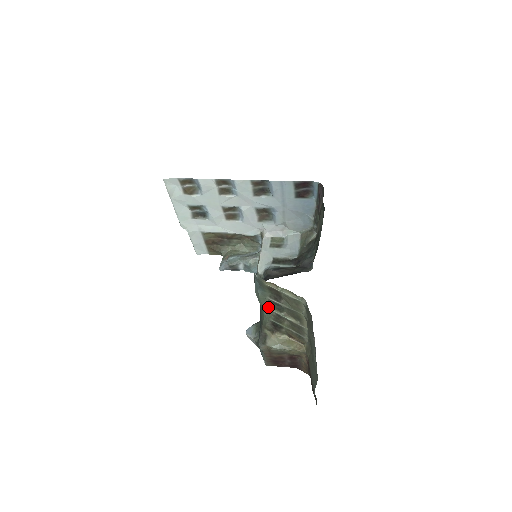
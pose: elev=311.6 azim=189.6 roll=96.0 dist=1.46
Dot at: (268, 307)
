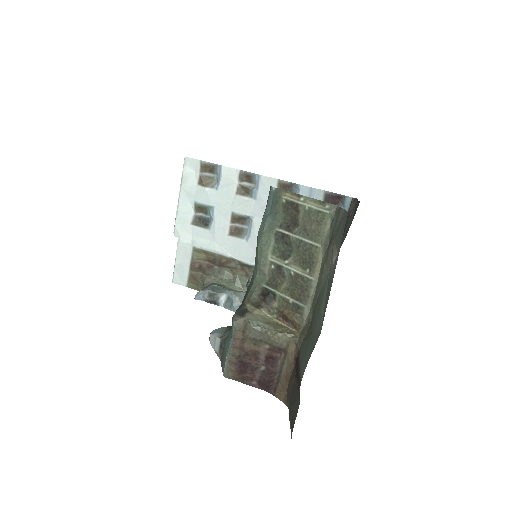
Dot at: (269, 253)
